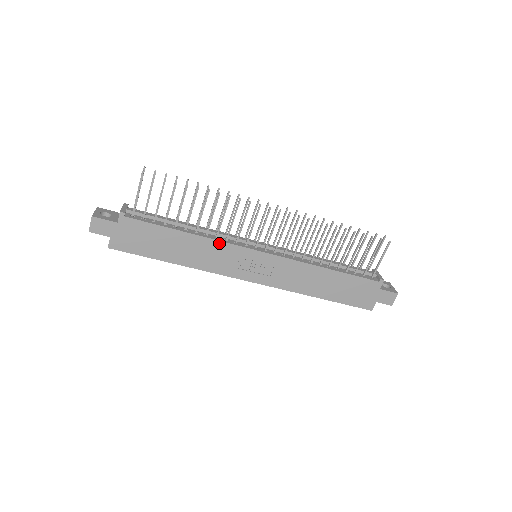
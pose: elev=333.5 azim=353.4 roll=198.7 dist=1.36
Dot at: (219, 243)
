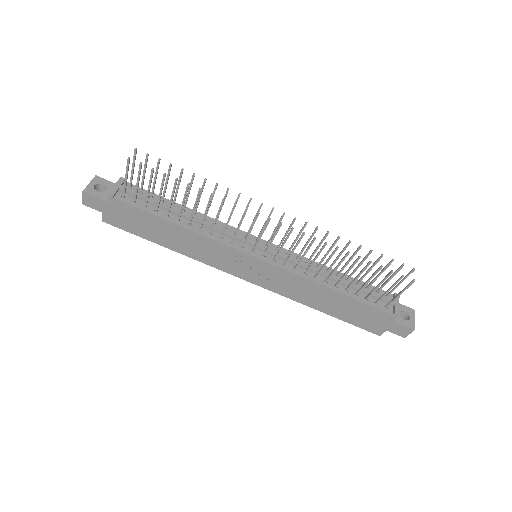
Dot at: (211, 241)
